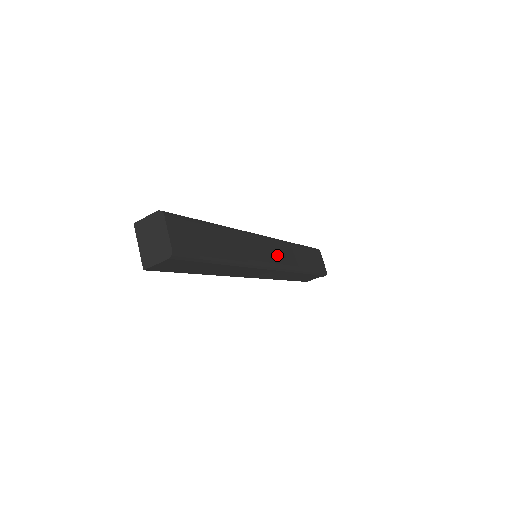
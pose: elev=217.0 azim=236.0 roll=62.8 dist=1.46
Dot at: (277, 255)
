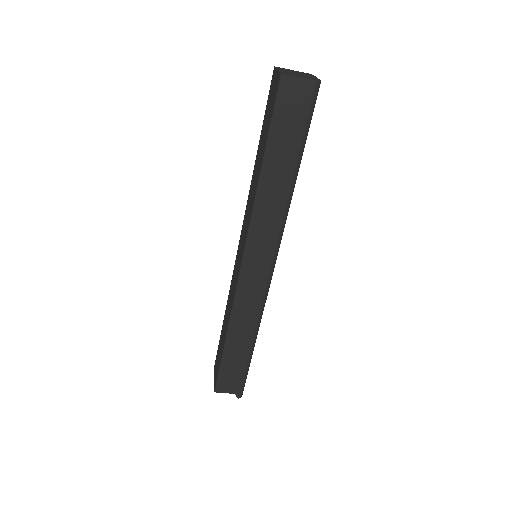
Dot at: occluded
